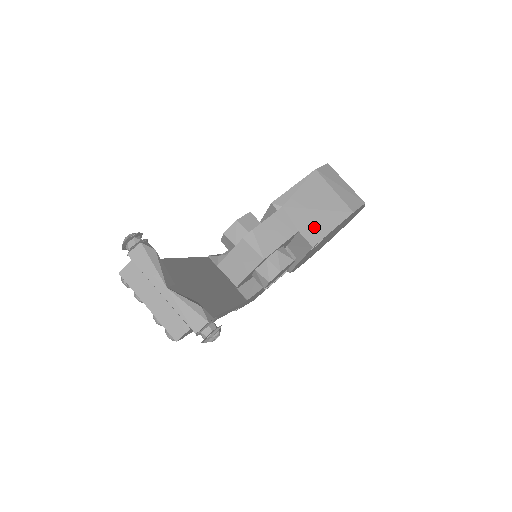
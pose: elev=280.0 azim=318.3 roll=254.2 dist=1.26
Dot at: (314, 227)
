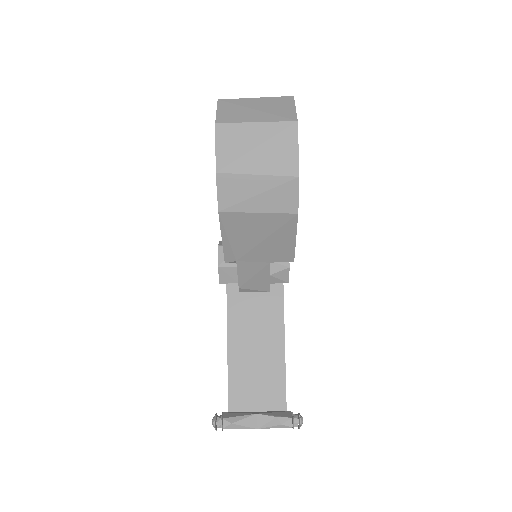
Dot at: (278, 251)
